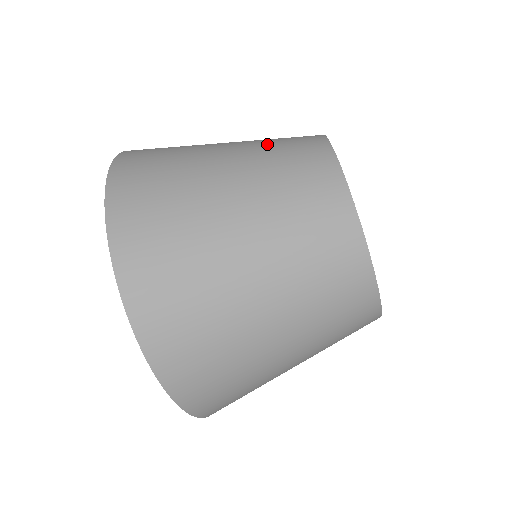
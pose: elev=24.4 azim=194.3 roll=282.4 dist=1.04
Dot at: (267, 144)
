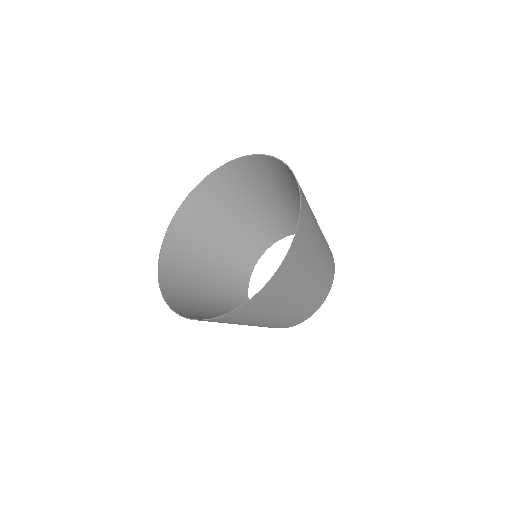
Dot at: (327, 260)
